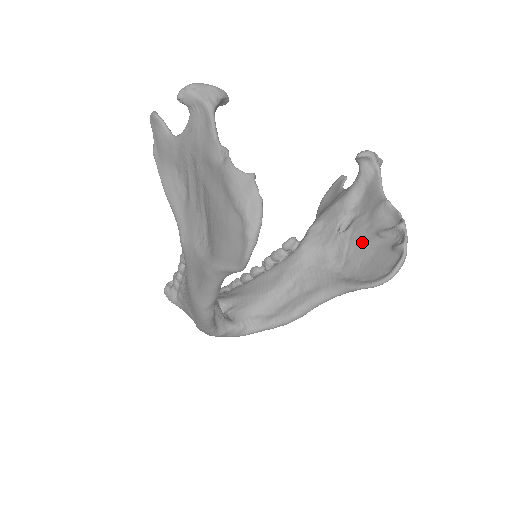
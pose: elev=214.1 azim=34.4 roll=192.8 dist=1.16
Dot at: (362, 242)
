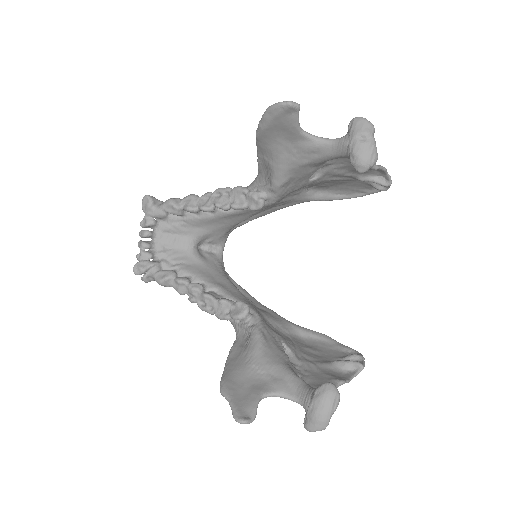
Dot at: (338, 181)
